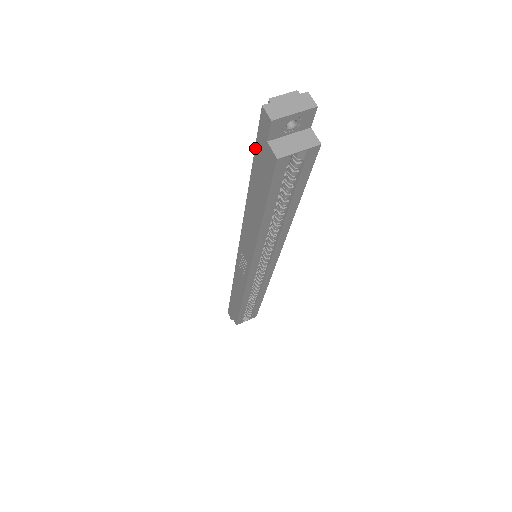
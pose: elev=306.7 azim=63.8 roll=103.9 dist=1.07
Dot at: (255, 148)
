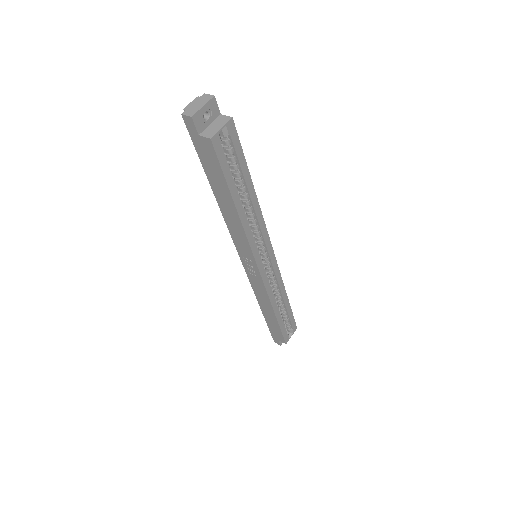
Dot at: (196, 151)
